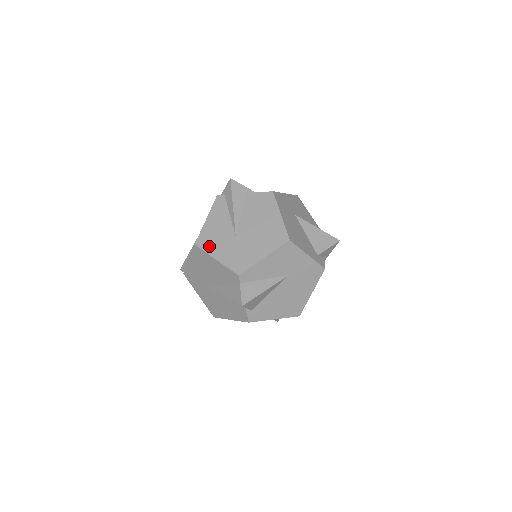
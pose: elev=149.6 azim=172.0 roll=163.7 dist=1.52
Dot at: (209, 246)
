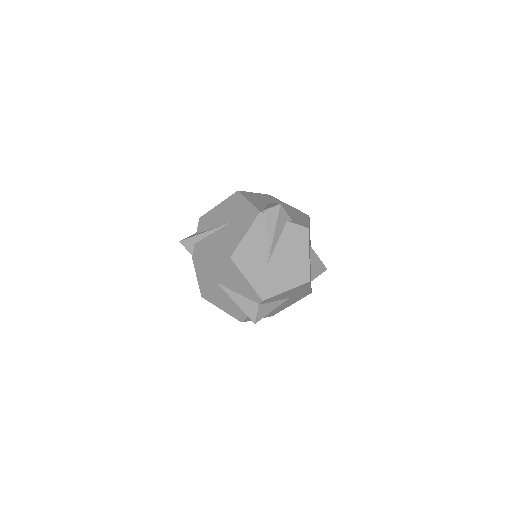
Dot at: (243, 264)
